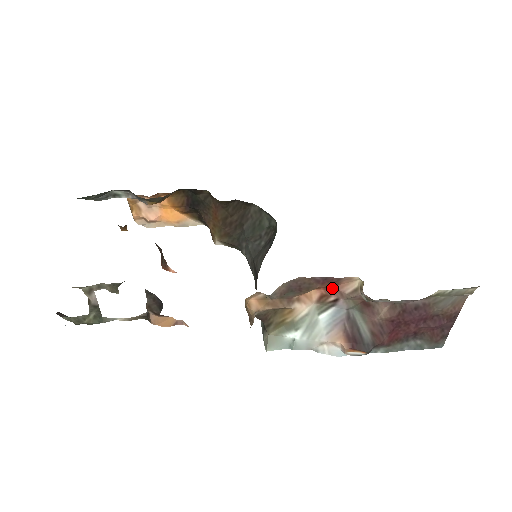
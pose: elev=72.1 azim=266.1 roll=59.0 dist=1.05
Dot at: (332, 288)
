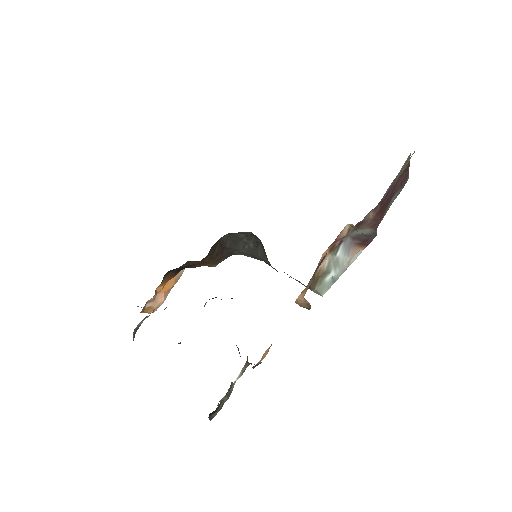
Dot at: (334, 242)
